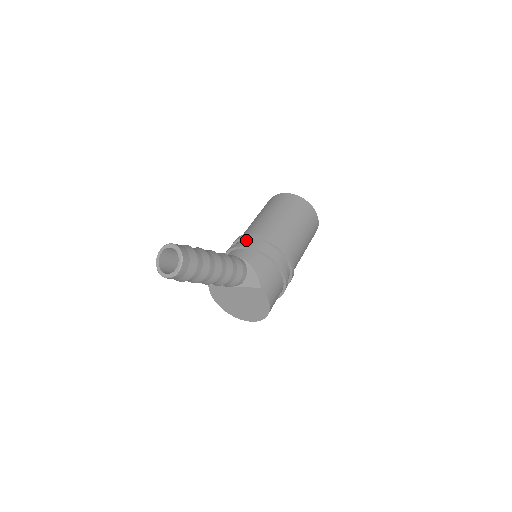
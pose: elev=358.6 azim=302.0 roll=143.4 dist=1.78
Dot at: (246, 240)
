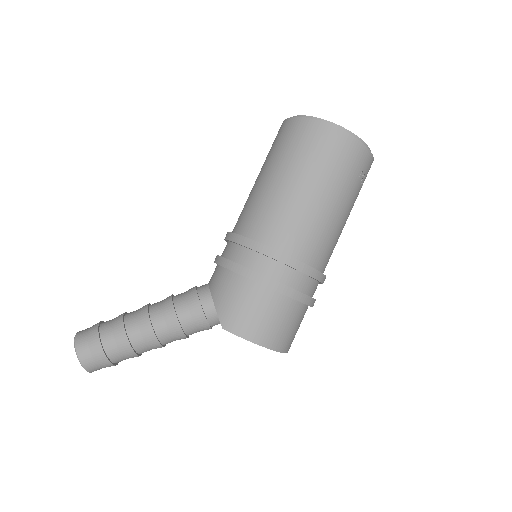
Dot at: occluded
